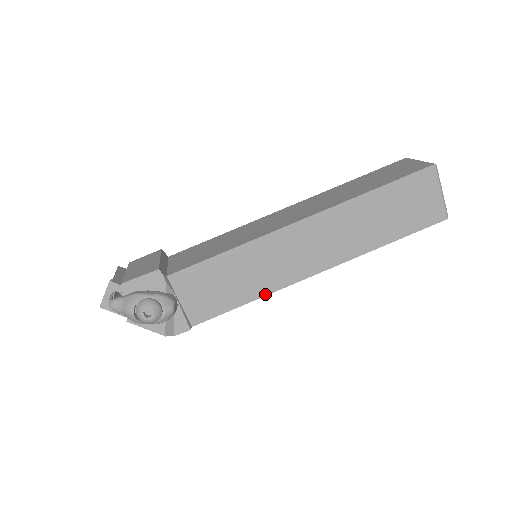
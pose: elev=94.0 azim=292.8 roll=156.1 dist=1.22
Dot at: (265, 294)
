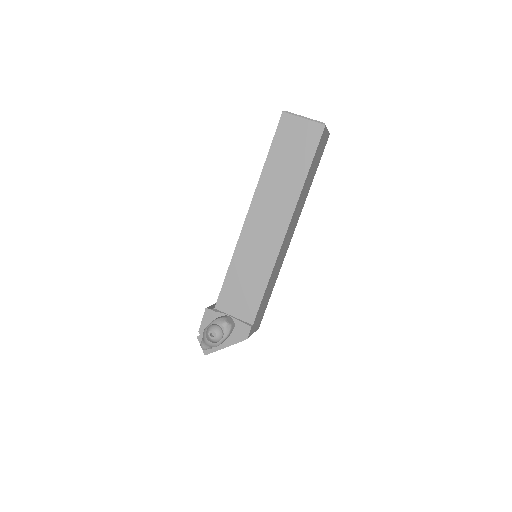
Dot at: (271, 270)
